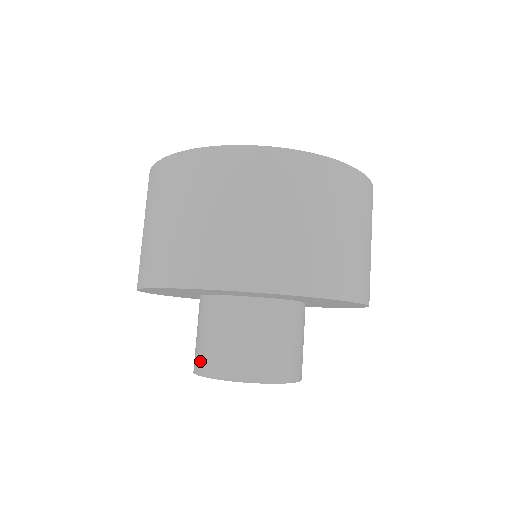
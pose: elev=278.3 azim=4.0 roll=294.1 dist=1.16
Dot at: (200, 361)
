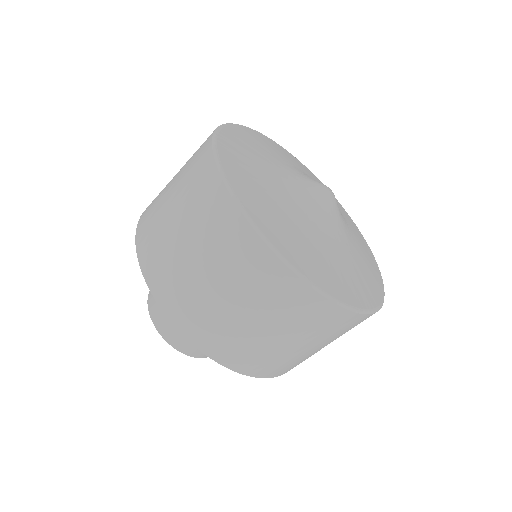
Dot at: occluded
